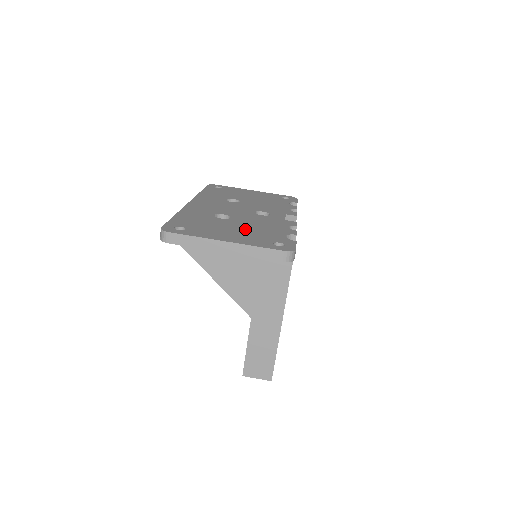
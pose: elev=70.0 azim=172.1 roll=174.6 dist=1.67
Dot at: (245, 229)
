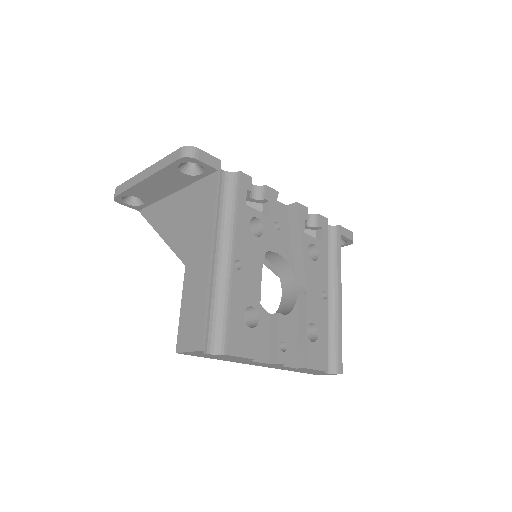
Dot at: occluded
